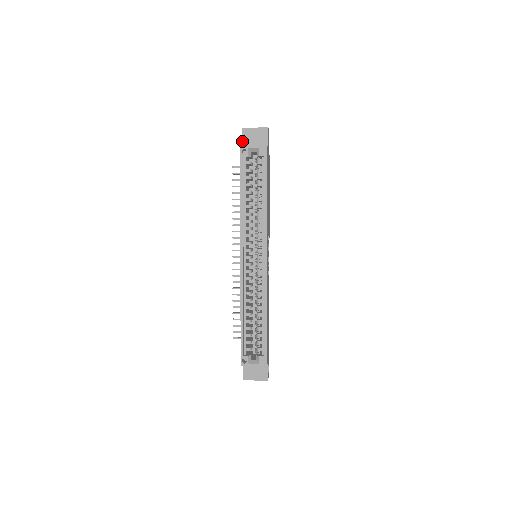
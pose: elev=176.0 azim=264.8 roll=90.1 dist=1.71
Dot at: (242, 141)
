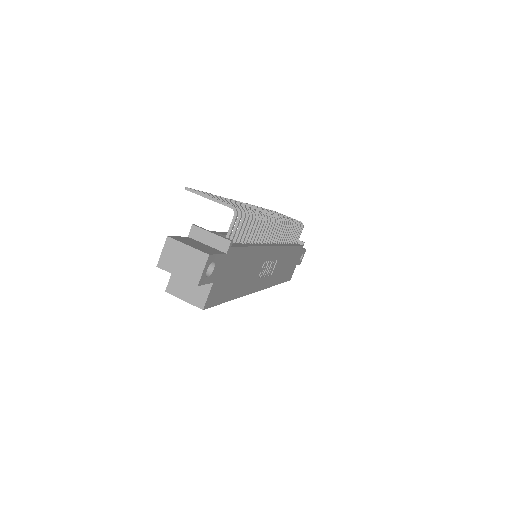
Dot at: occluded
